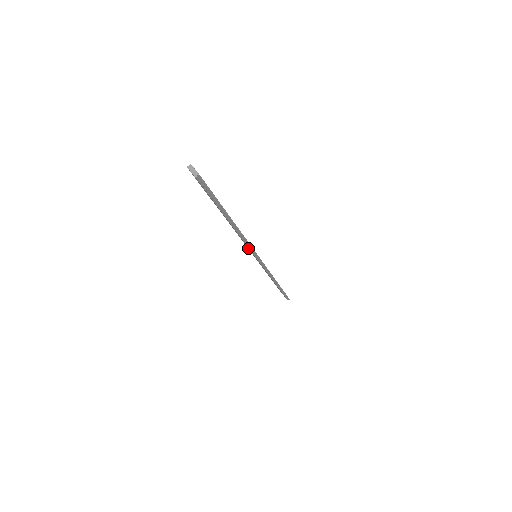
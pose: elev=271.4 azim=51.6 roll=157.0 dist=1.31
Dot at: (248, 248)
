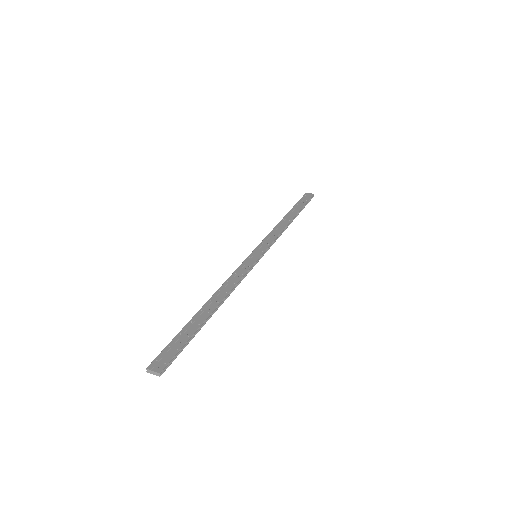
Dot at: (245, 276)
